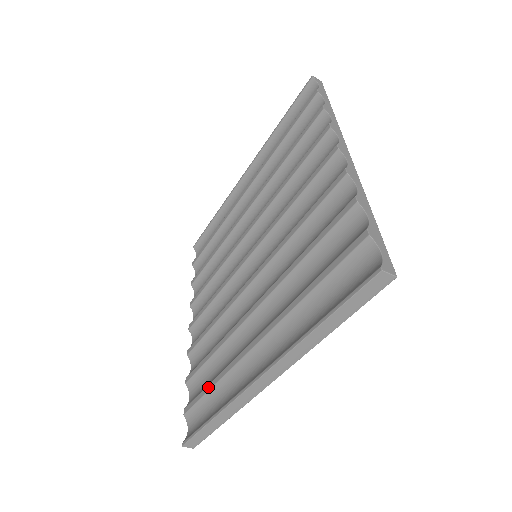
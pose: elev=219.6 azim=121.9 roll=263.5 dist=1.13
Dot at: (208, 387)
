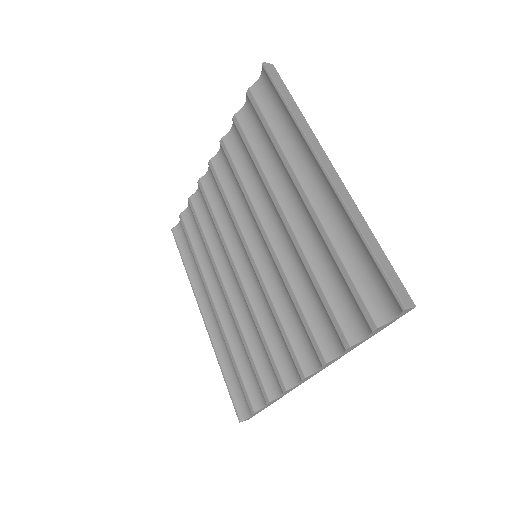
Dot at: (191, 247)
